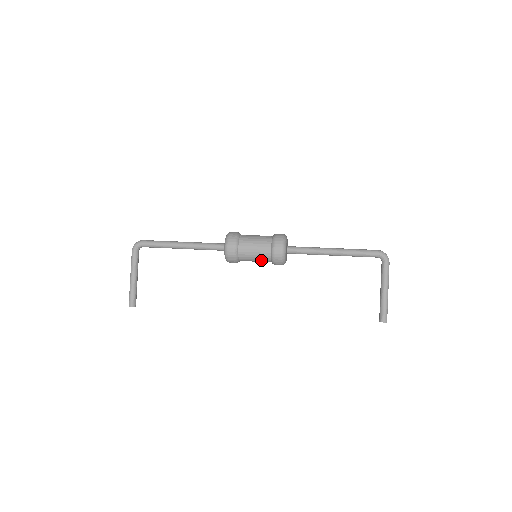
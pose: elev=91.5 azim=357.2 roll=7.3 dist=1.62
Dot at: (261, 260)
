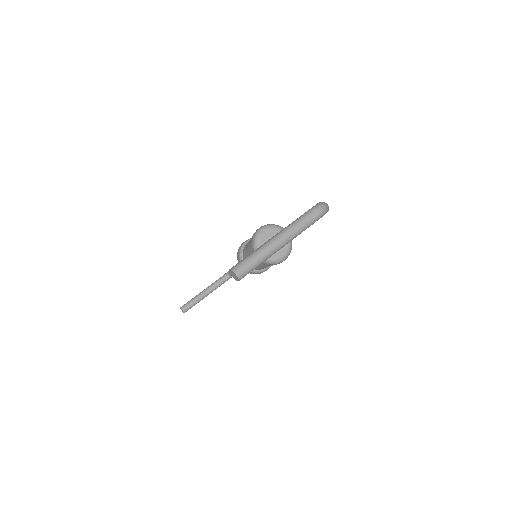
Dot at: (250, 252)
